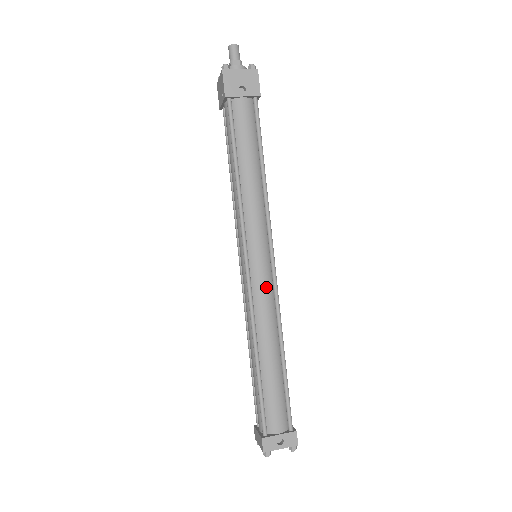
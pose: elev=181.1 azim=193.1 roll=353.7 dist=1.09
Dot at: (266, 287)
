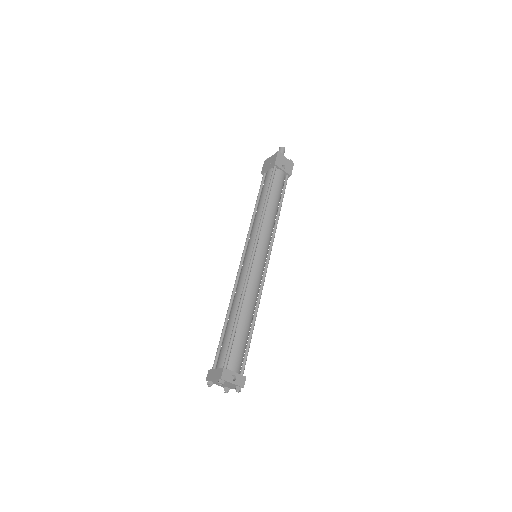
Dot at: (260, 273)
